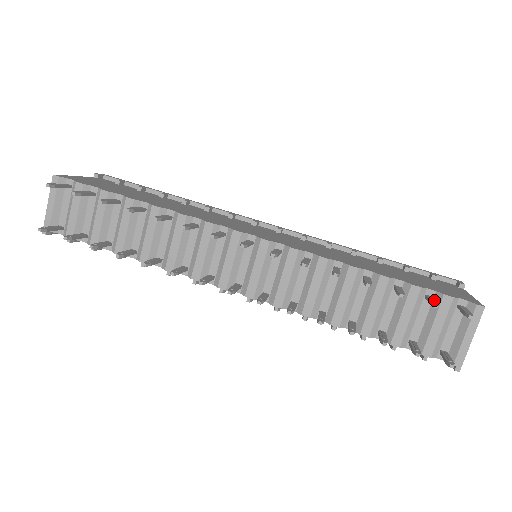
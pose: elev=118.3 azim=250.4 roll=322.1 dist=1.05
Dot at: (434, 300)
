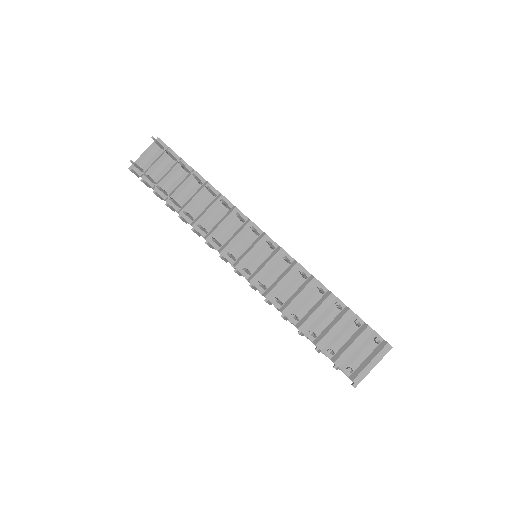
Dot at: occluded
